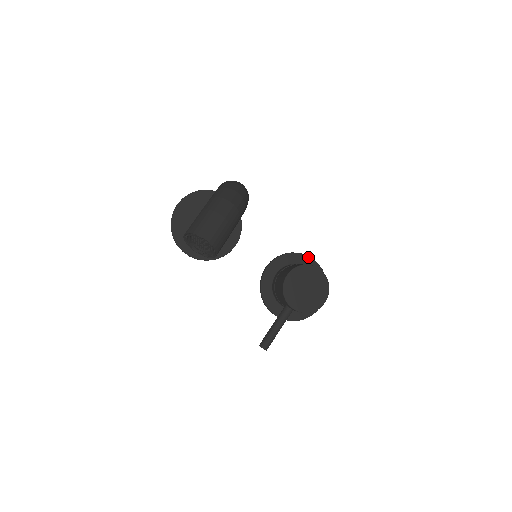
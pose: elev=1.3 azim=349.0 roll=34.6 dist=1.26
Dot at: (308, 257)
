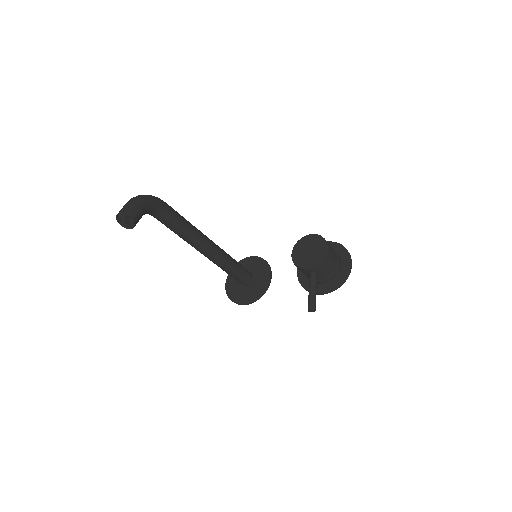
Dot at: occluded
